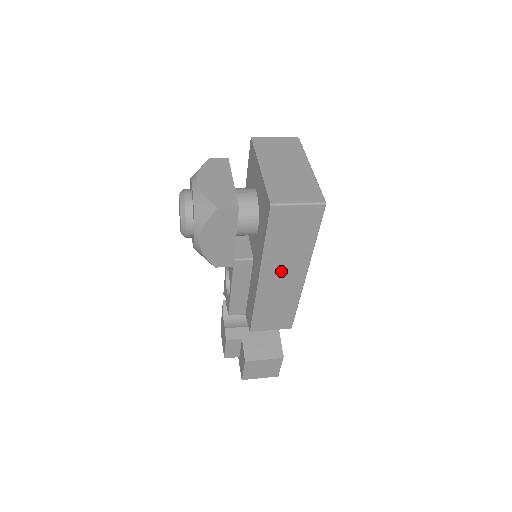
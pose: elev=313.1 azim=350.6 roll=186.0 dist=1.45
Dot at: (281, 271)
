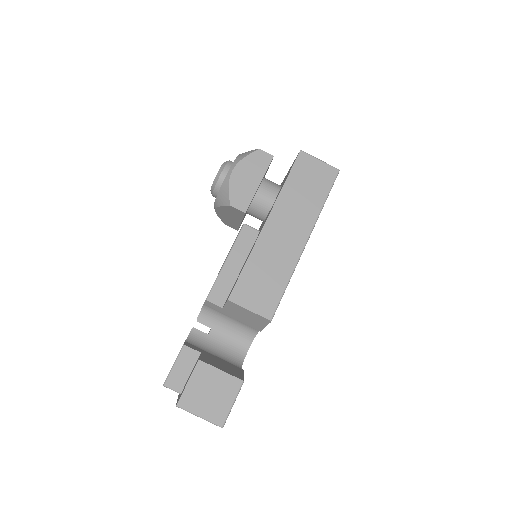
Dot at: (287, 224)
